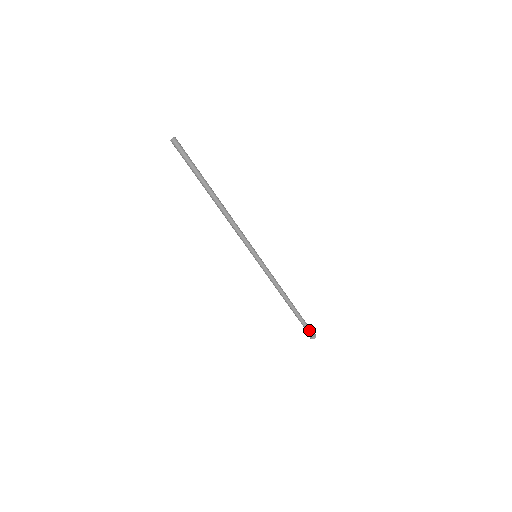
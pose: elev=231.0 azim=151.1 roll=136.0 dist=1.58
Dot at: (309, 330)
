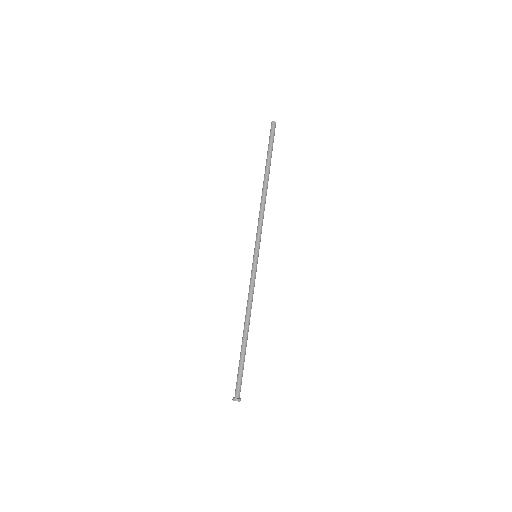
Dot at: occluded
